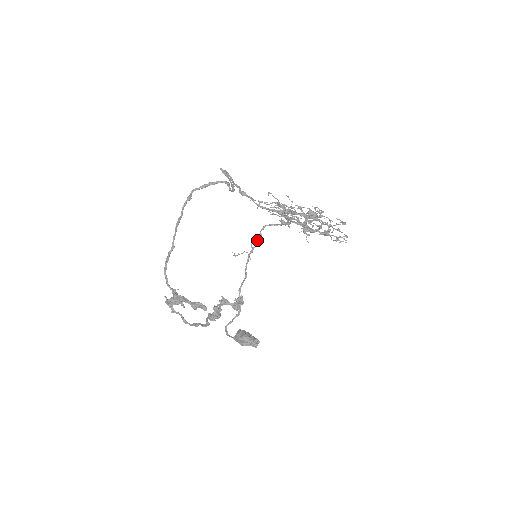
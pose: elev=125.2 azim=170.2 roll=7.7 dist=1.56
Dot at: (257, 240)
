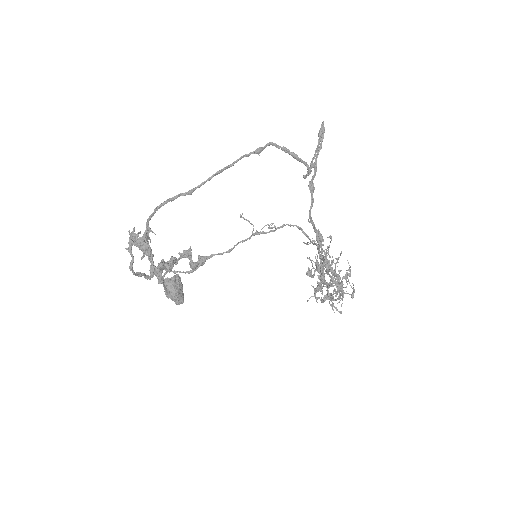
Dot at: (274, 226)
